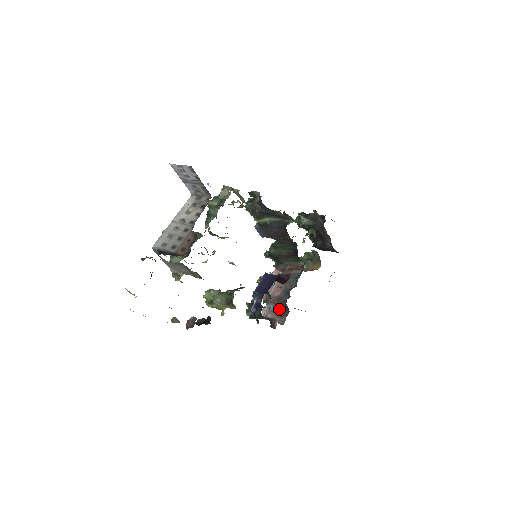
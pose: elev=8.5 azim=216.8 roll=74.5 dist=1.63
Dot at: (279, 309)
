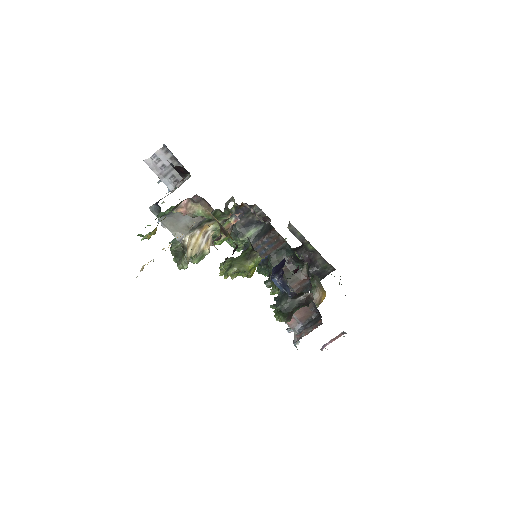
Dot at: (309, 323)
